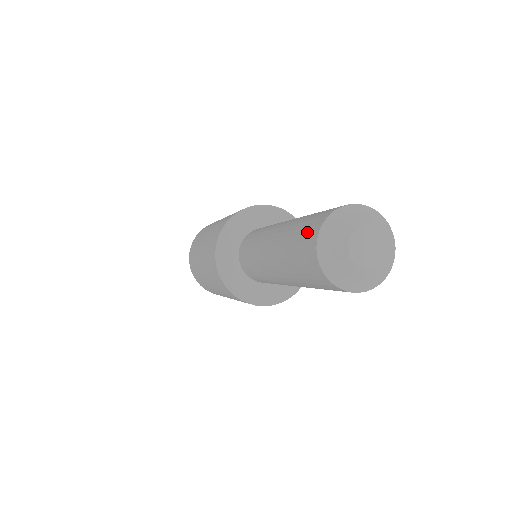
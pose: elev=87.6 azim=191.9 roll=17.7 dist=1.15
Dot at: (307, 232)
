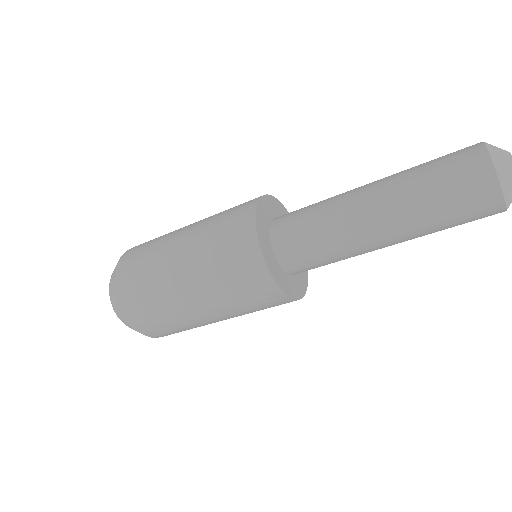
Dot at: (458, 151)
